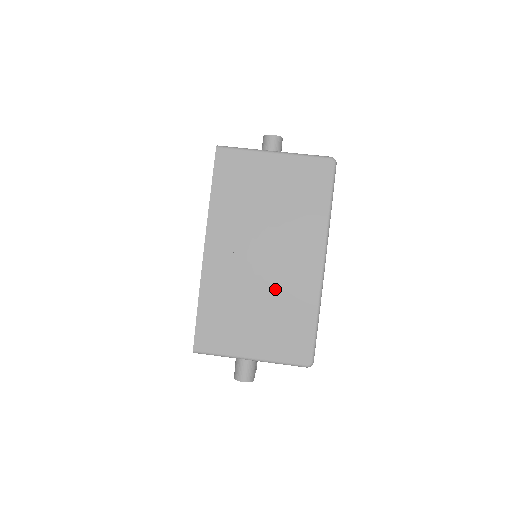
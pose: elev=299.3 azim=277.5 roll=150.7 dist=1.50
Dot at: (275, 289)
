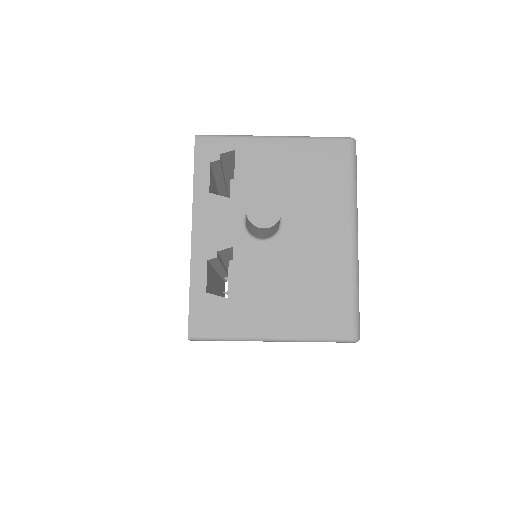
Dot at: occluded
